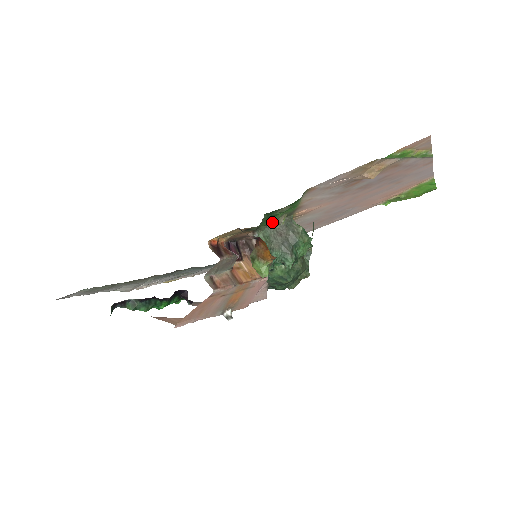
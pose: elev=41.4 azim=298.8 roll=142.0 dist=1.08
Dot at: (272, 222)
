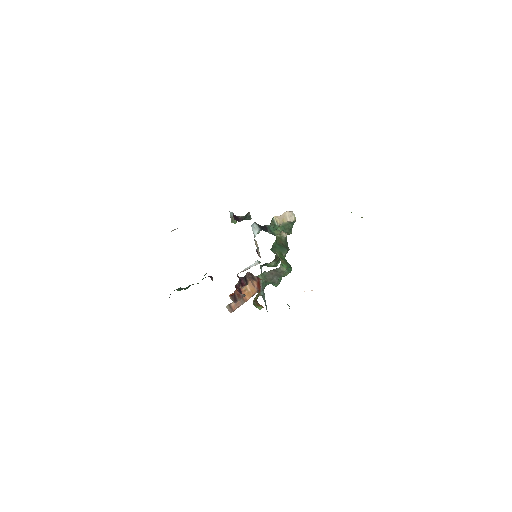
Dot at: occluded
